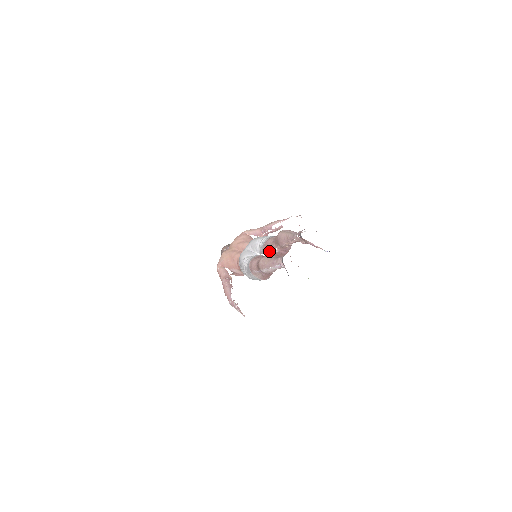
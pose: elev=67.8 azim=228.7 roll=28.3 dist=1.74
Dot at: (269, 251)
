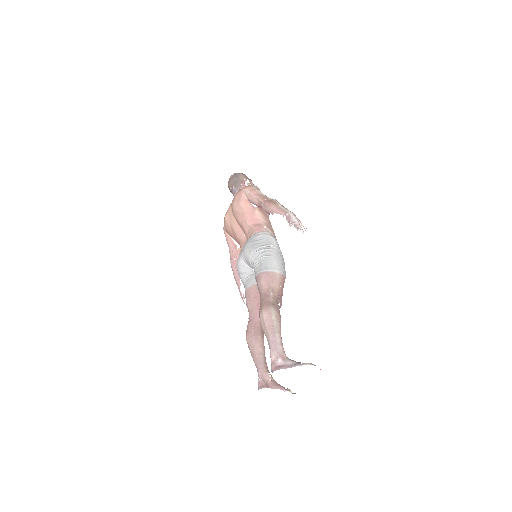
Dot at: occluded
